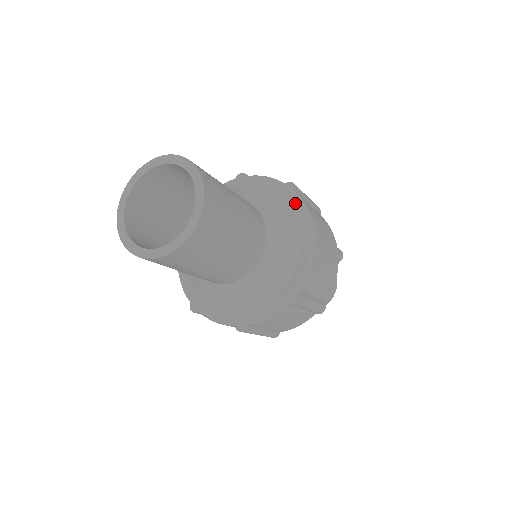
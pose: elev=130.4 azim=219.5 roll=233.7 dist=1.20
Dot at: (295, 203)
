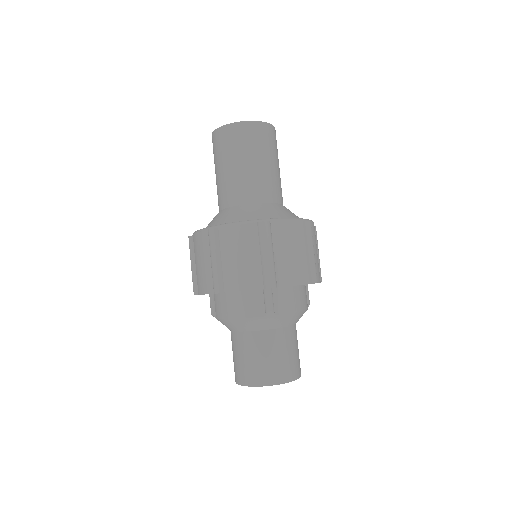
Dot at: occluded
